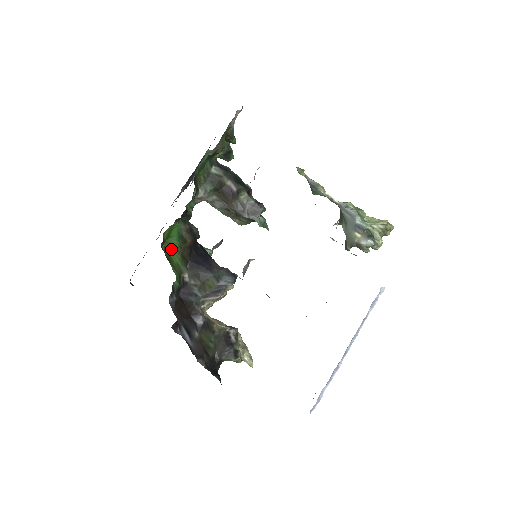
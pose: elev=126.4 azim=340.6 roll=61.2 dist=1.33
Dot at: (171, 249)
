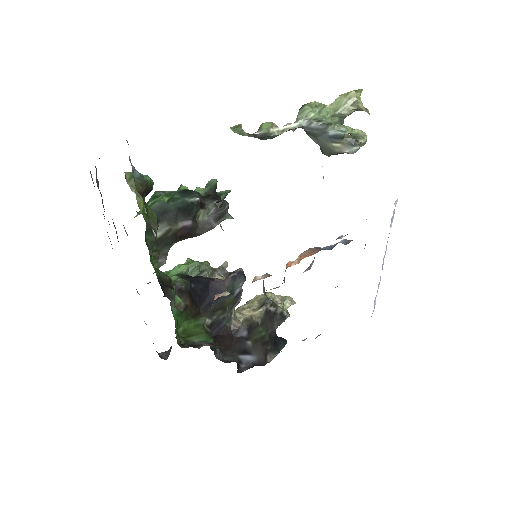
Dot at: (182, 326)
